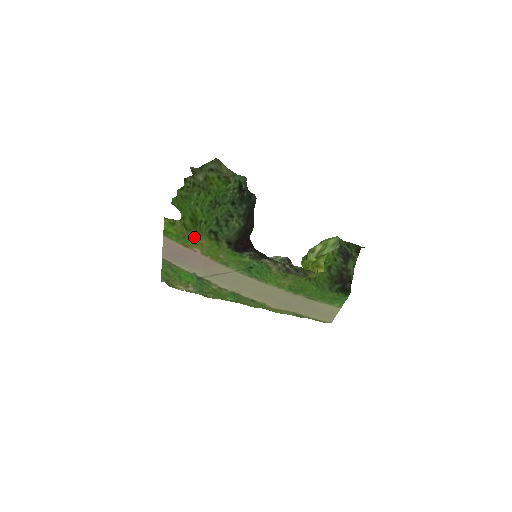
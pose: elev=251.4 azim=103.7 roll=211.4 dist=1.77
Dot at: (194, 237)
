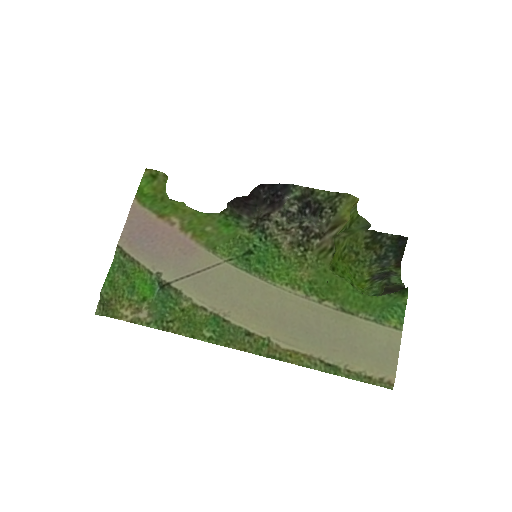
Dot at: occluded
